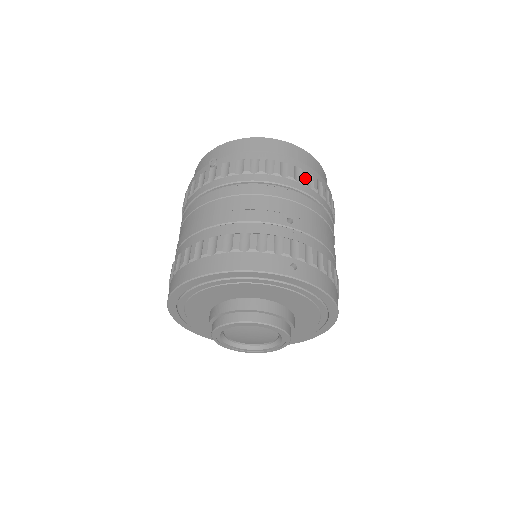
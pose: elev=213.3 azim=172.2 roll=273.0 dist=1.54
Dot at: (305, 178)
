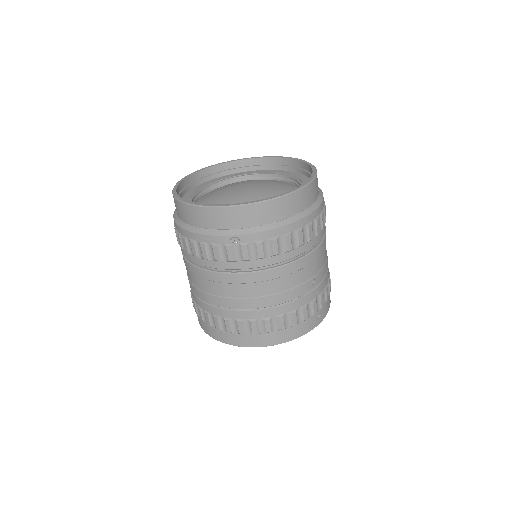
Dot at: (319, 228)
